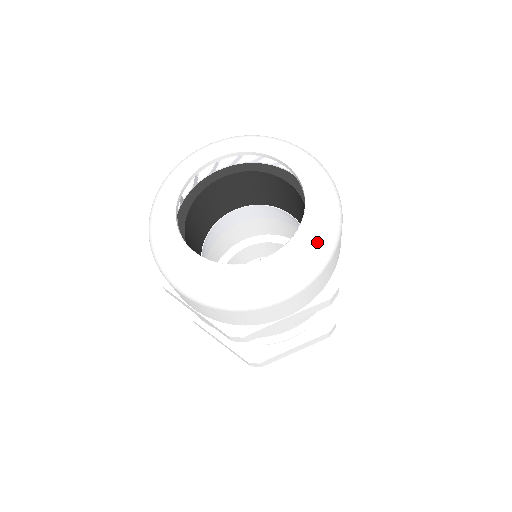
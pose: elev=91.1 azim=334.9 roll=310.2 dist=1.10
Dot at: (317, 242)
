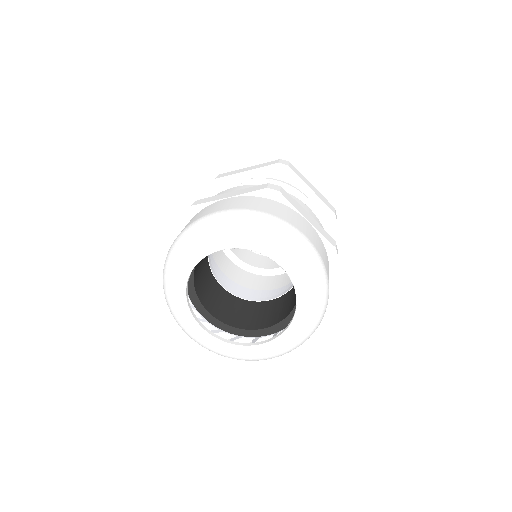
Dot at: (311, 278)
